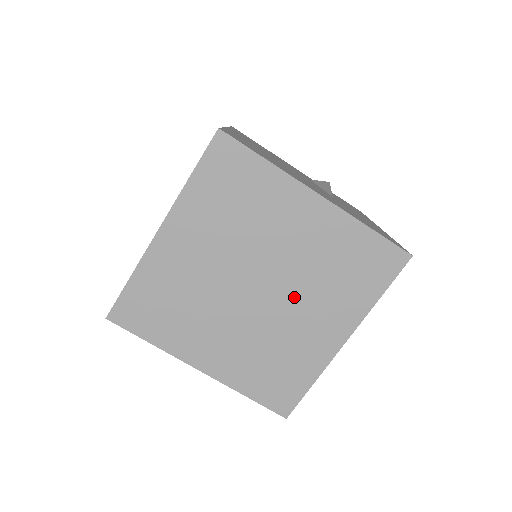
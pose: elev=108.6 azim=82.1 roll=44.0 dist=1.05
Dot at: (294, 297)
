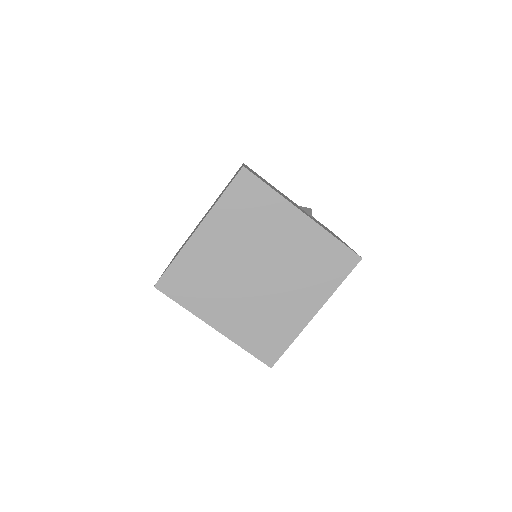
Dot at: (283, 281)
